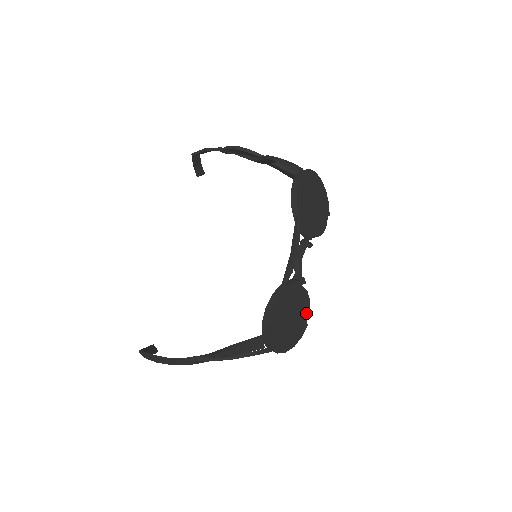
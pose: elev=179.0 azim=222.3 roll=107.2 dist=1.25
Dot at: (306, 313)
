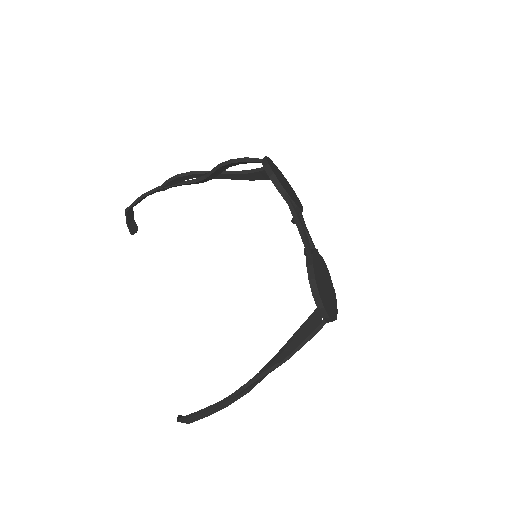
Dot at: (330, 279)
